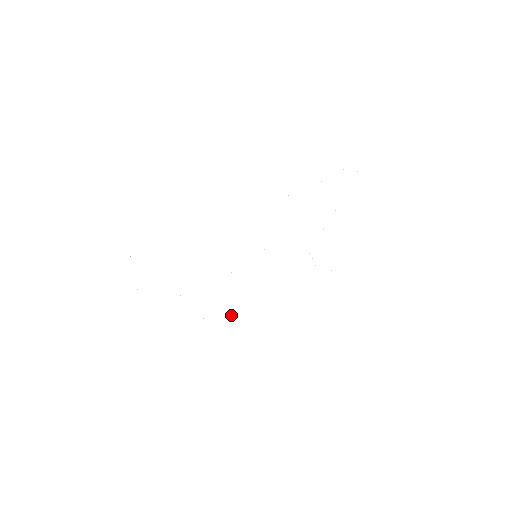
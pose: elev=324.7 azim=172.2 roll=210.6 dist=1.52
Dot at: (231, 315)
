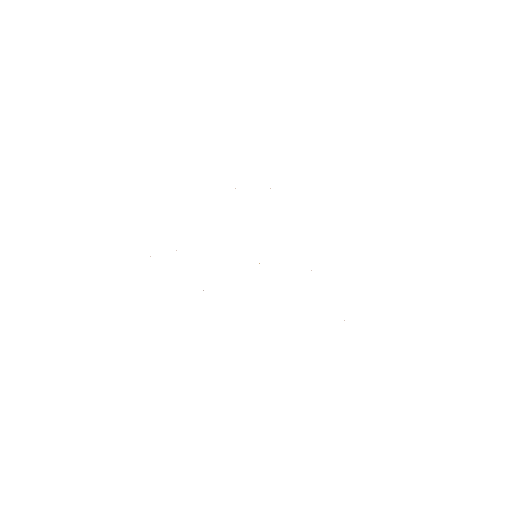
Dot at: occluded
